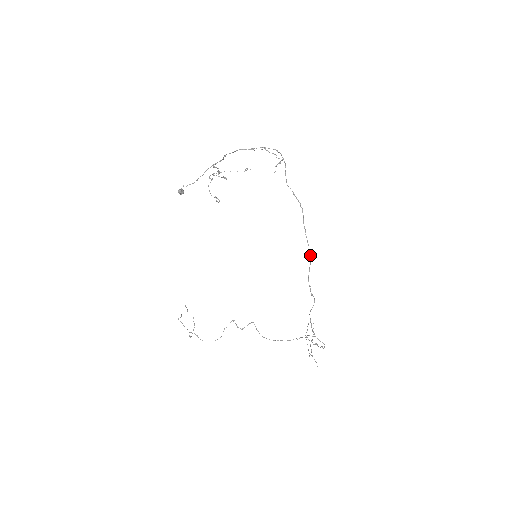
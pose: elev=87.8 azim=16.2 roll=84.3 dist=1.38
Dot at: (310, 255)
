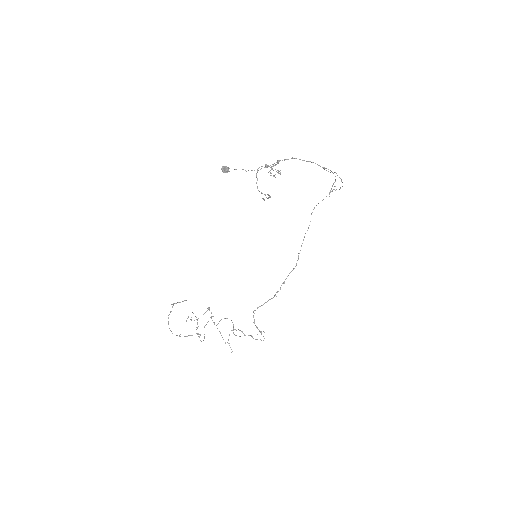
Dot at: (296, 265)
